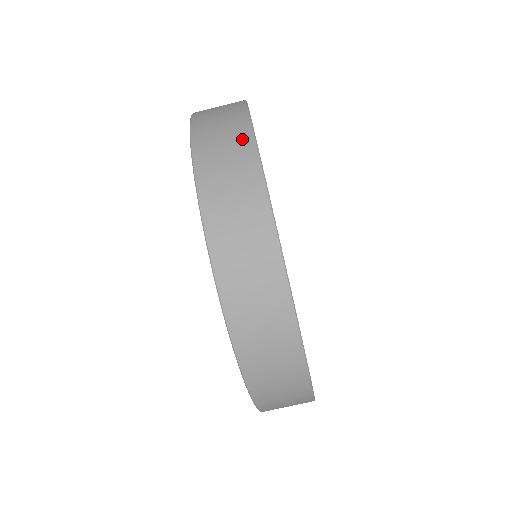
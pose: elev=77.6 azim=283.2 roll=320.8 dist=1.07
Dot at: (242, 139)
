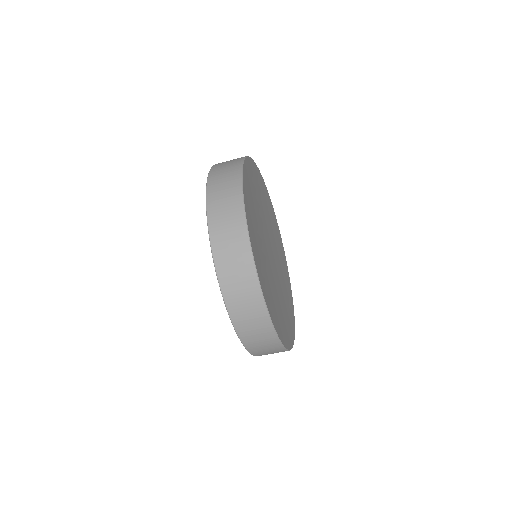
Dot at: (249, 274)
